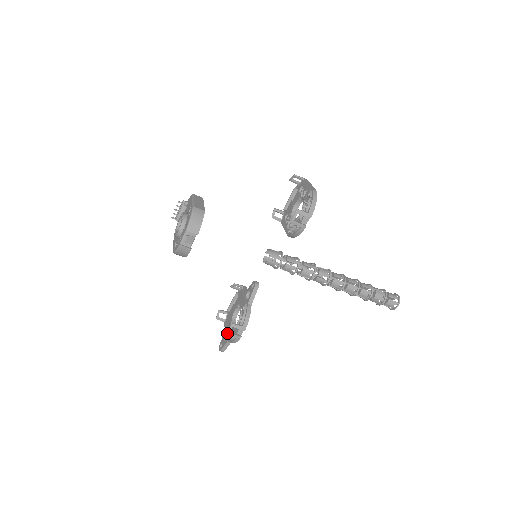
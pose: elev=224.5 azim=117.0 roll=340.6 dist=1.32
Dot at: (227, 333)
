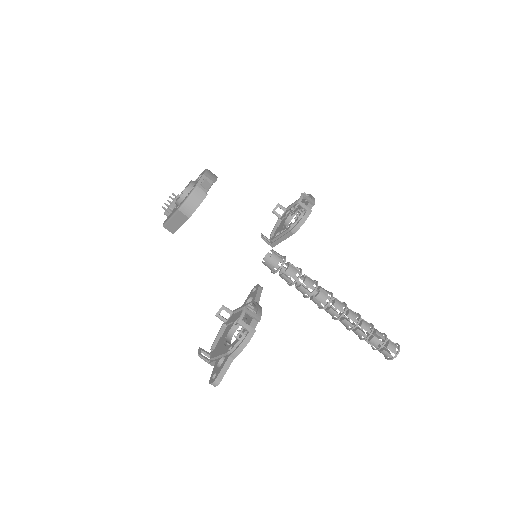
Dot at: (238, 321)
